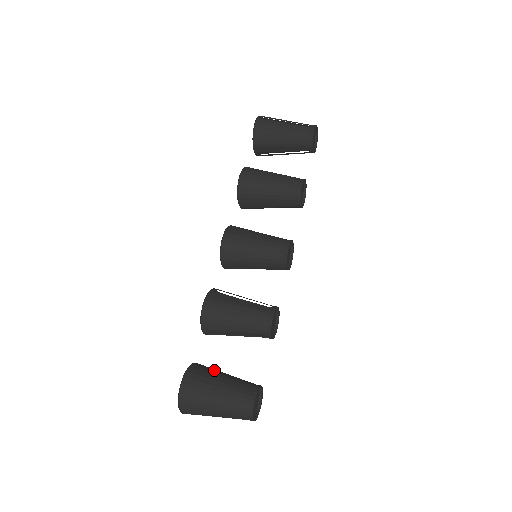
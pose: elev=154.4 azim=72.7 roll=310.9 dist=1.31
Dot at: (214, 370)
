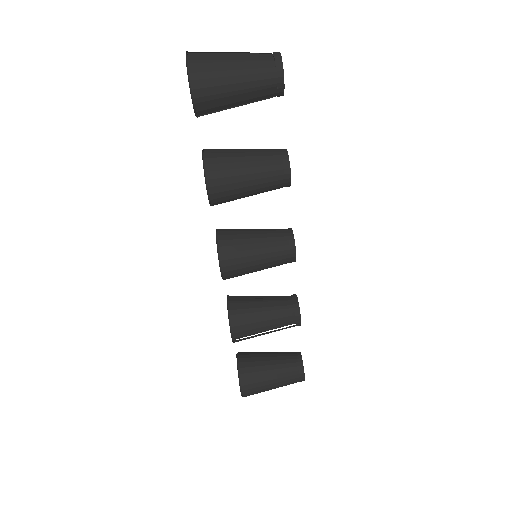
Dot at: (259, 363)
